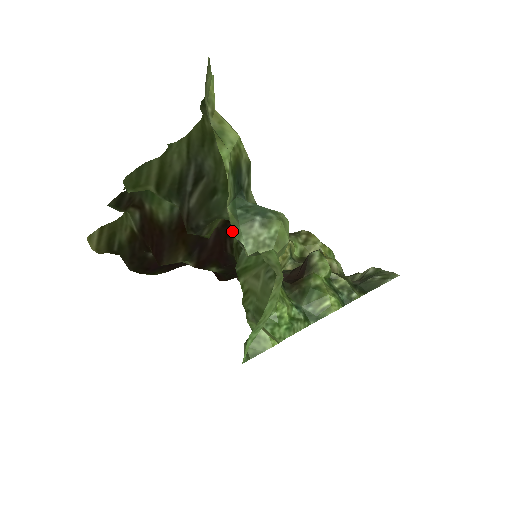
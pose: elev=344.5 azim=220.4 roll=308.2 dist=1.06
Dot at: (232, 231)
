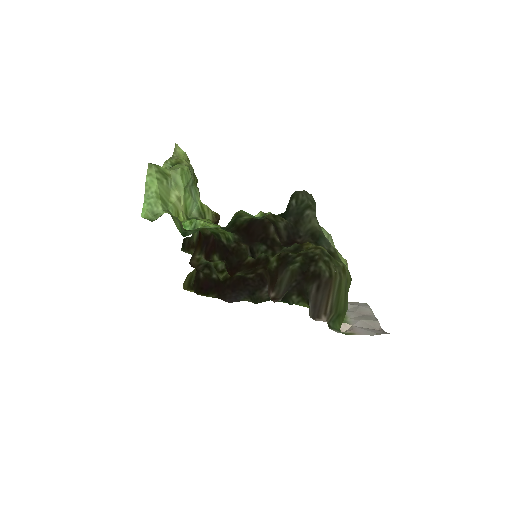
Dot at: occluded
